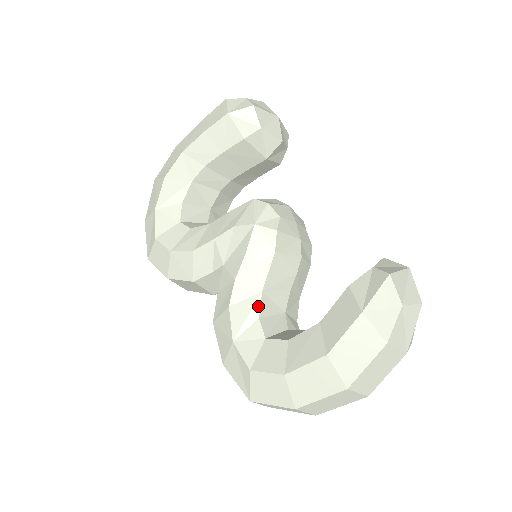
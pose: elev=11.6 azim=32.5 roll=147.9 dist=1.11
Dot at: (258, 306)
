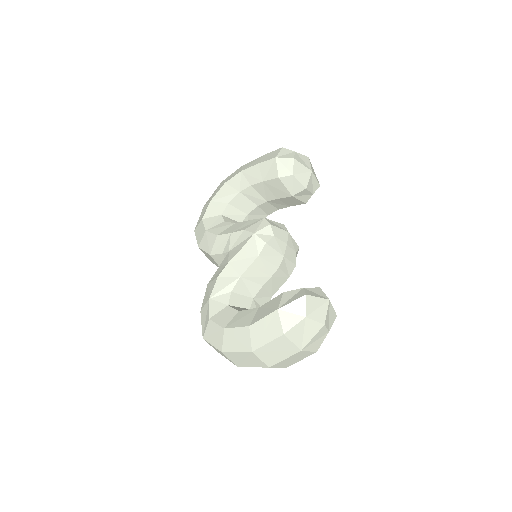
Dot at: (234, 284)
